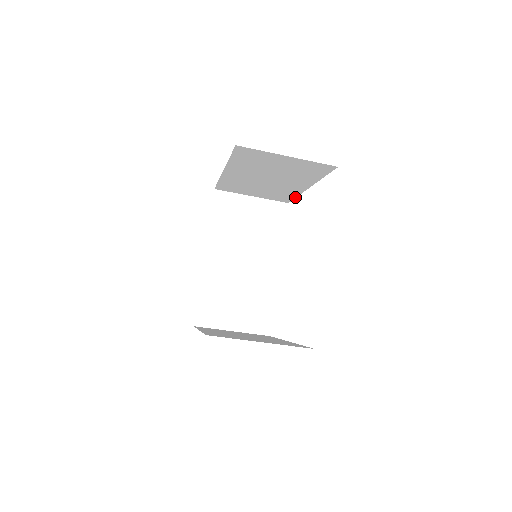
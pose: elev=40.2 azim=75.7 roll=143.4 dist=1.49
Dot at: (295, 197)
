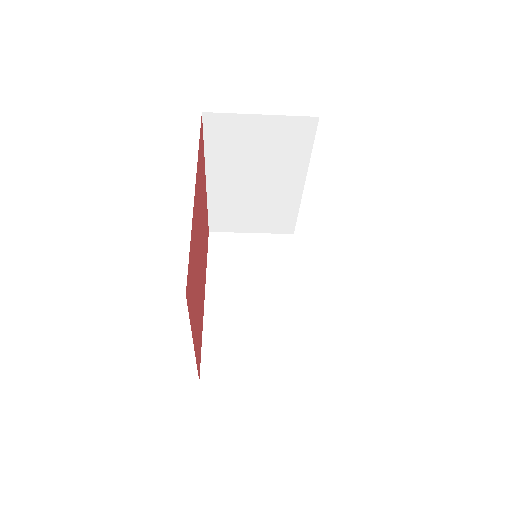
Dot at: (296, 216)
